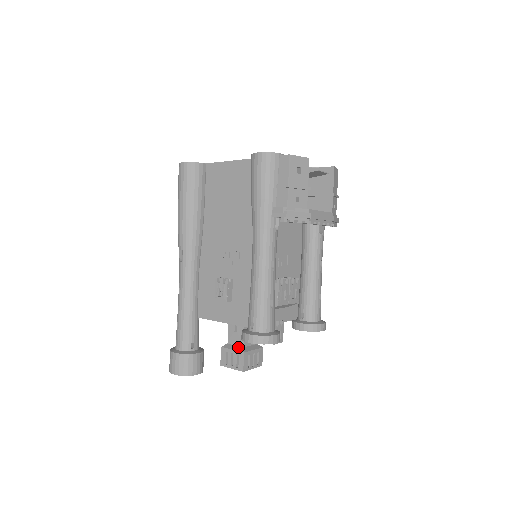
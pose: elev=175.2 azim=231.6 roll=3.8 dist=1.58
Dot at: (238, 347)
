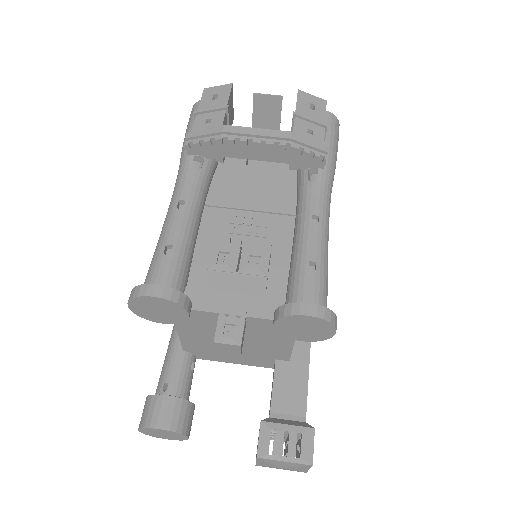
Dot at: occluded
